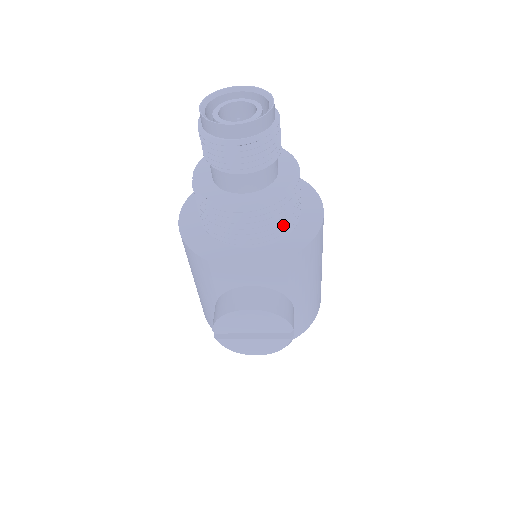
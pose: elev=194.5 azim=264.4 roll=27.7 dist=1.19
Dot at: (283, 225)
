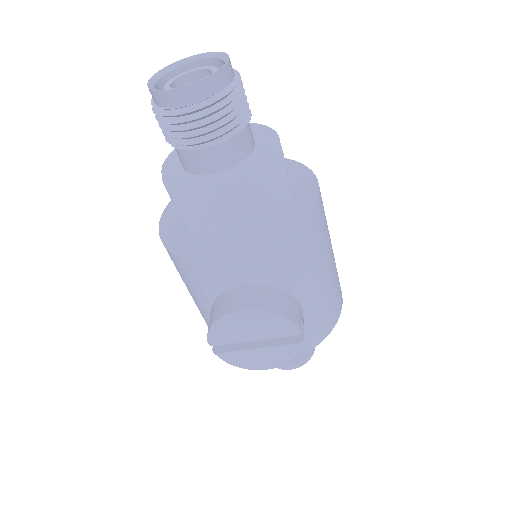
Dot at: (268, 206)
